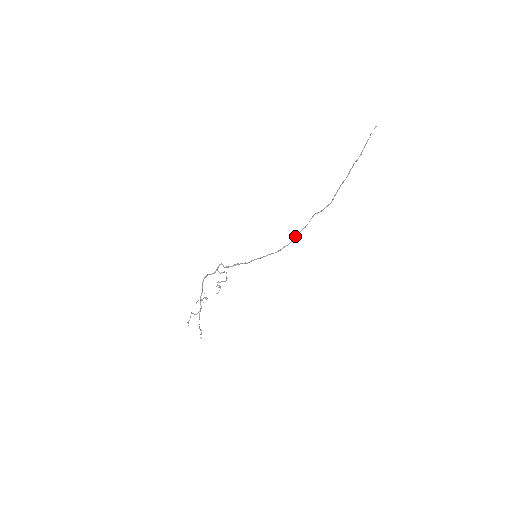
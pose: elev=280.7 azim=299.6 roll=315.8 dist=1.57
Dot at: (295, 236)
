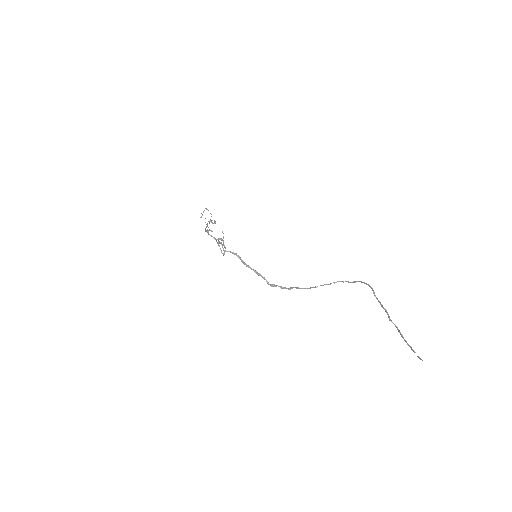
Dot at: (292, 288)
